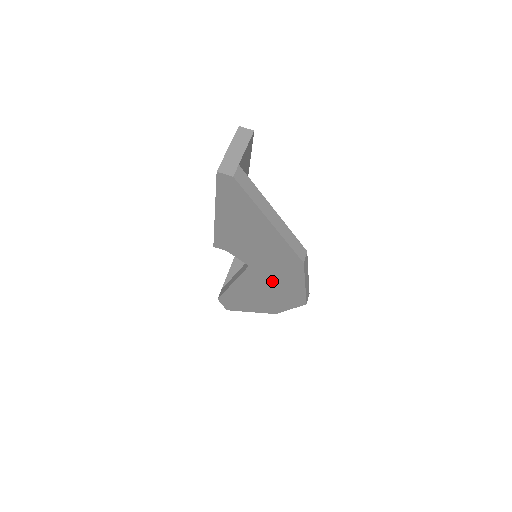
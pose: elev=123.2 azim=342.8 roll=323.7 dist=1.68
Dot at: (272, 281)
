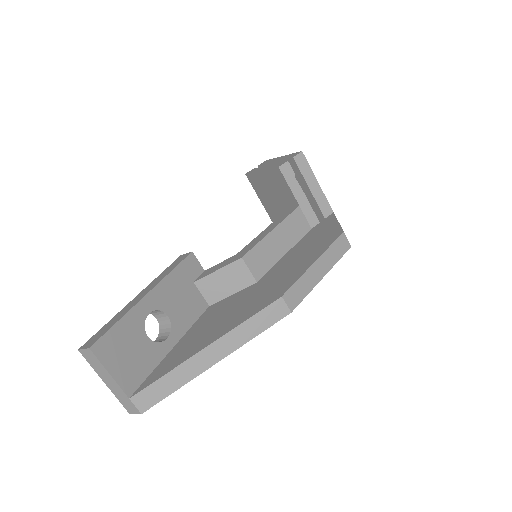
Dot at: occluded
